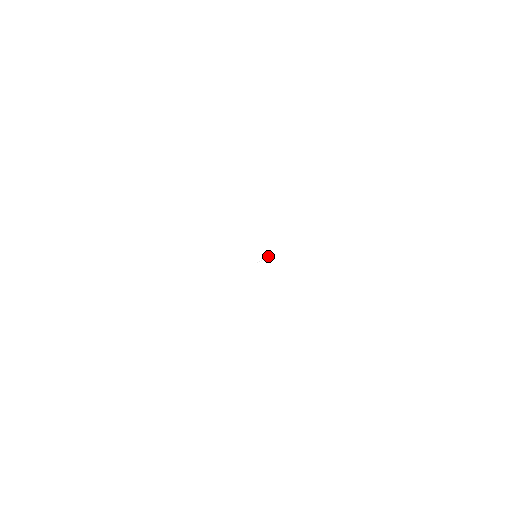
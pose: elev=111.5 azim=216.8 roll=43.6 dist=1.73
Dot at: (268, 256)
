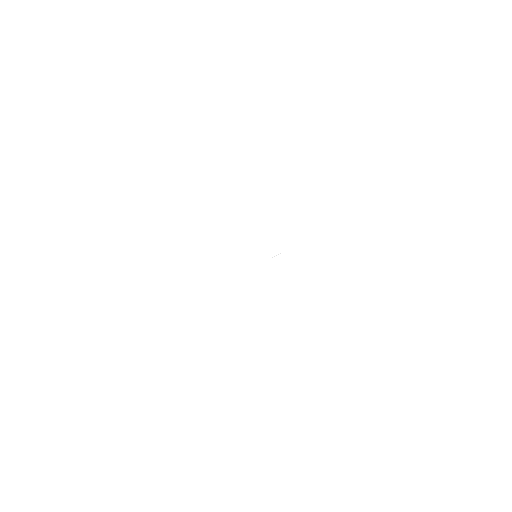
Dot at: (280, 253)
